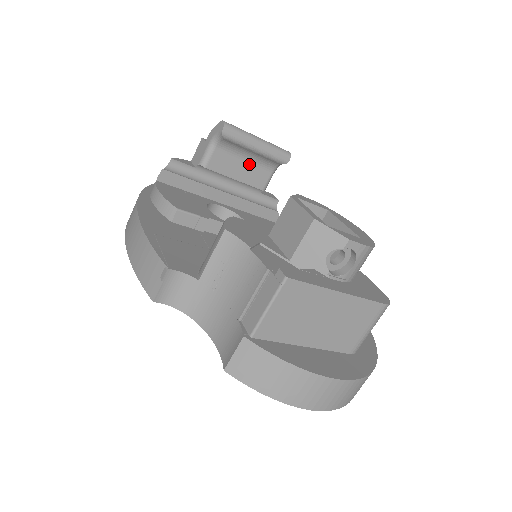
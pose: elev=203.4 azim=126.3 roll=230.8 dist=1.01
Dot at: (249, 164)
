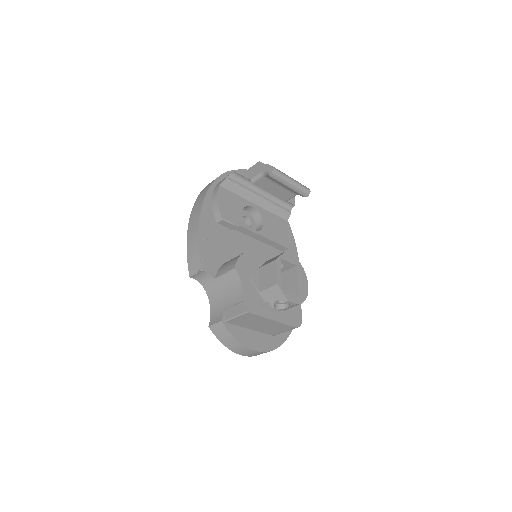
Dot at: (282, 188)
